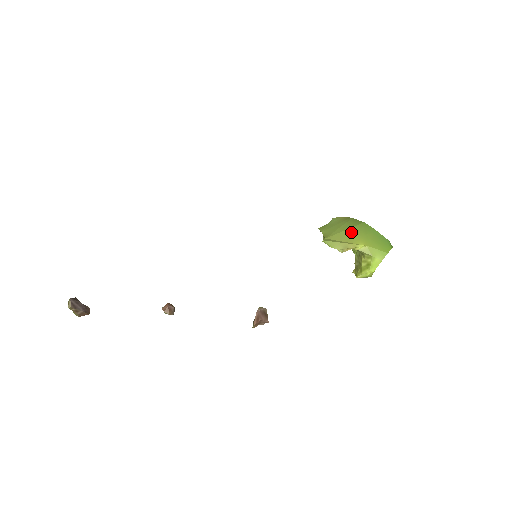
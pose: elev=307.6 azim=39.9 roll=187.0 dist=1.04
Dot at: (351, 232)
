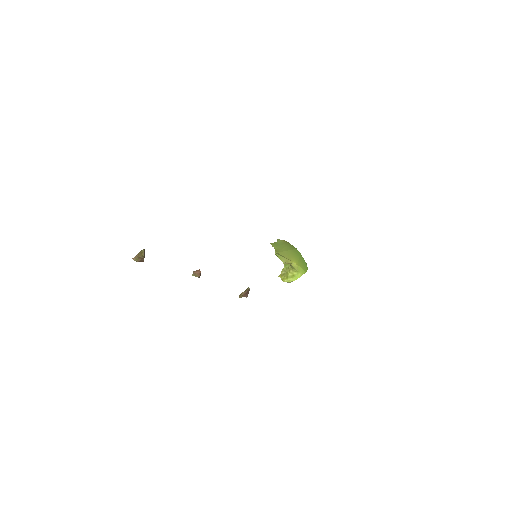
Dot at: (290, 253)
